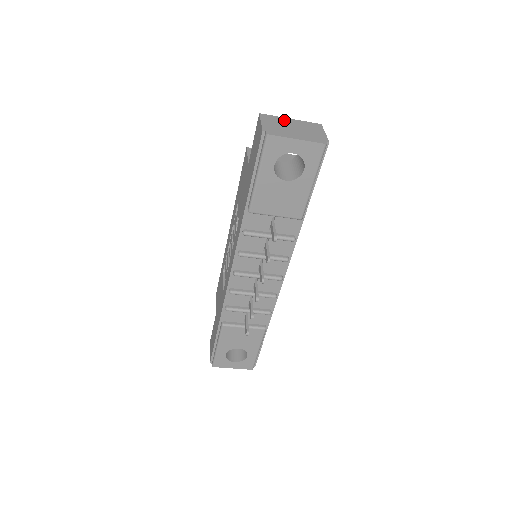
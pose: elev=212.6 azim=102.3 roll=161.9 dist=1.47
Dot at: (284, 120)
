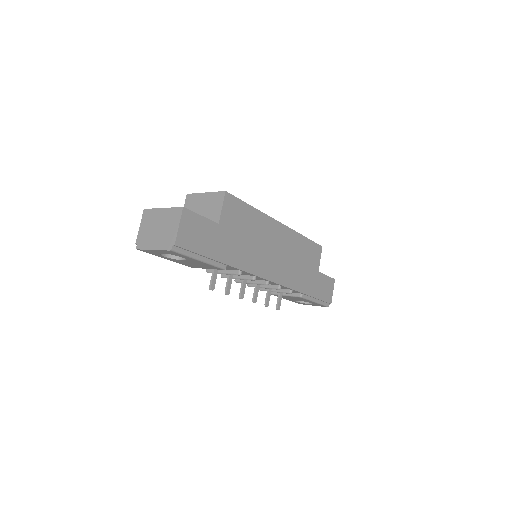
Dot at: (156, 214)
